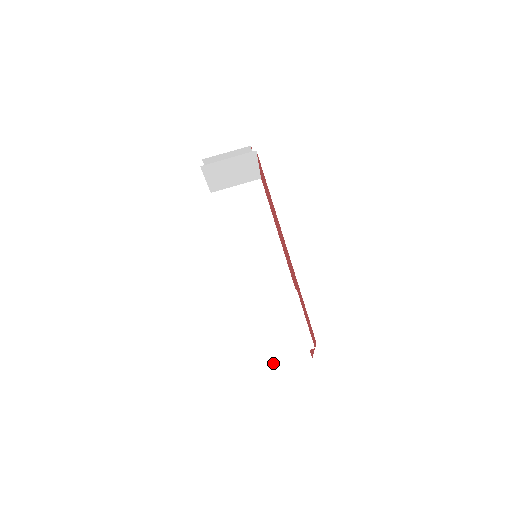
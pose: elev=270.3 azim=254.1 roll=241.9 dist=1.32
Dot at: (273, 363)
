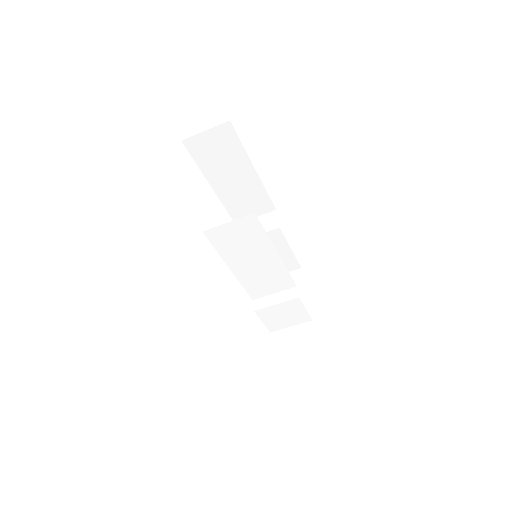
Dot at: occluded
